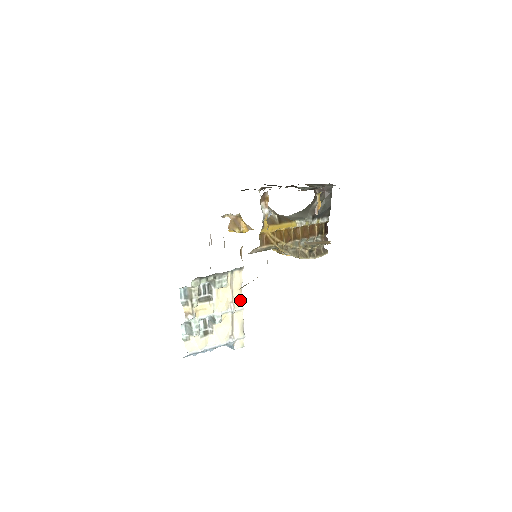
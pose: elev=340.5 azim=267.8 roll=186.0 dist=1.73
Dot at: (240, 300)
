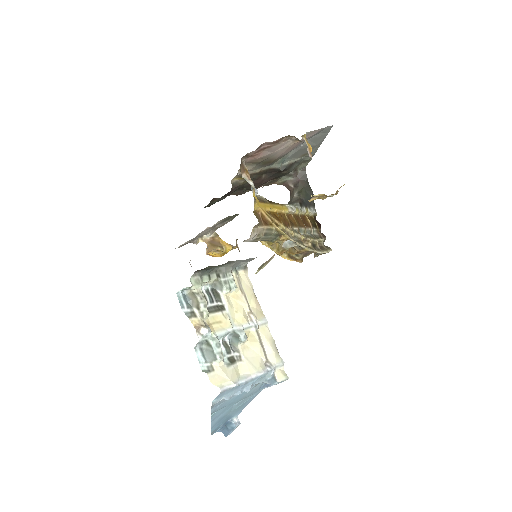
Dot at: (259, 310)
